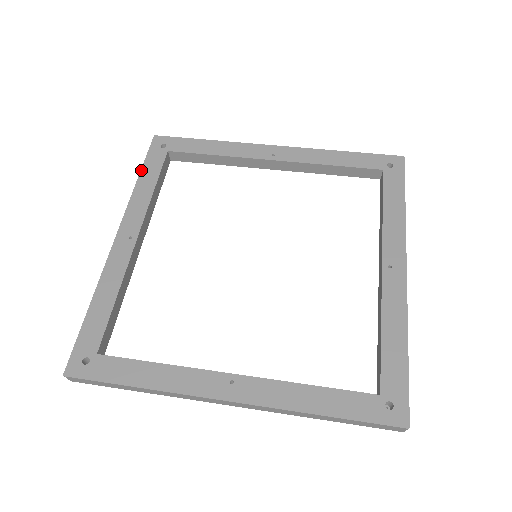
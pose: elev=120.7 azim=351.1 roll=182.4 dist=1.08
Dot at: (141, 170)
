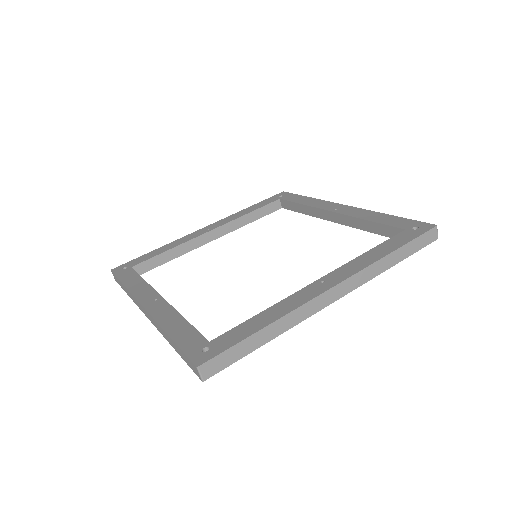
Dot at: (121, 282)
